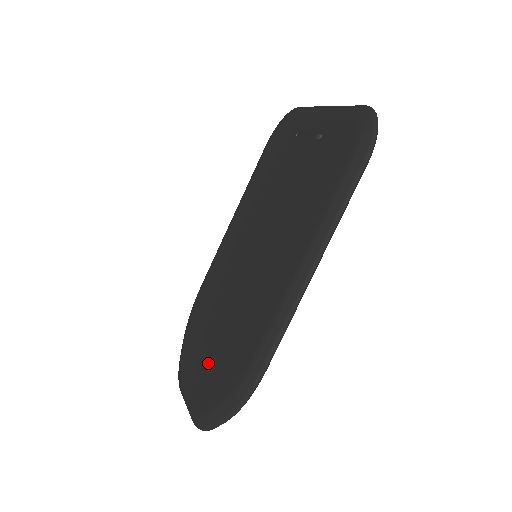
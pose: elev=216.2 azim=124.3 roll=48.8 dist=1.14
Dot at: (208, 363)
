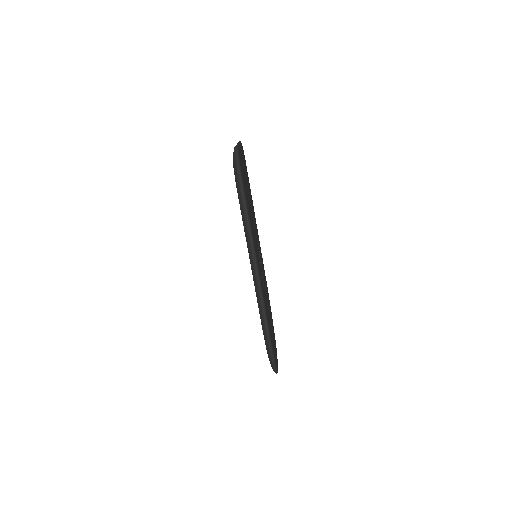
Dot at: occluded
